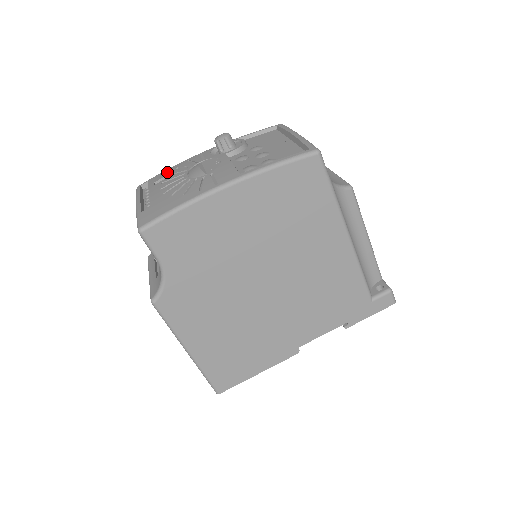
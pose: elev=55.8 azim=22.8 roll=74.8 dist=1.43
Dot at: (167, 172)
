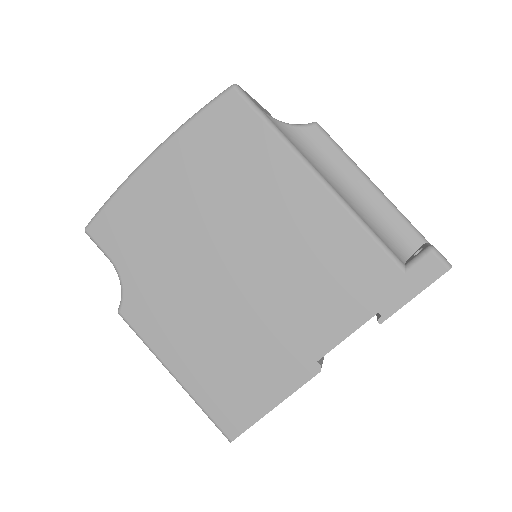
Dot at: occluded
